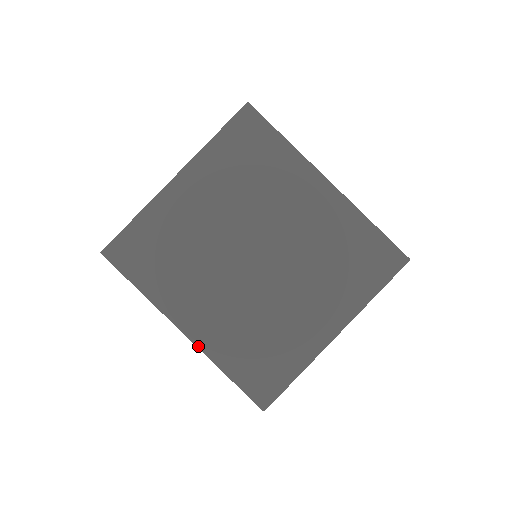
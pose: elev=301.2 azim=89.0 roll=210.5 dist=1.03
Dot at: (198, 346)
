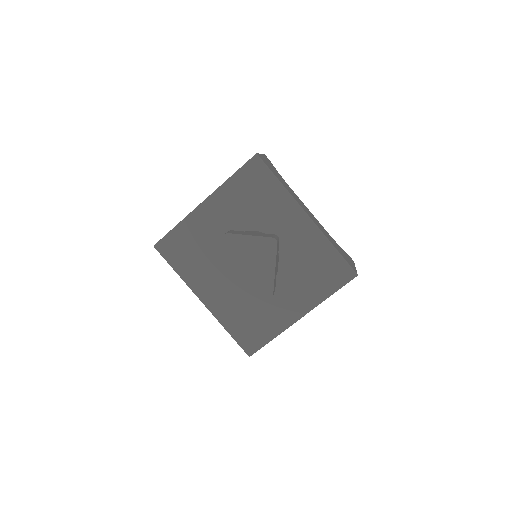
Dot at: (211, 312)
